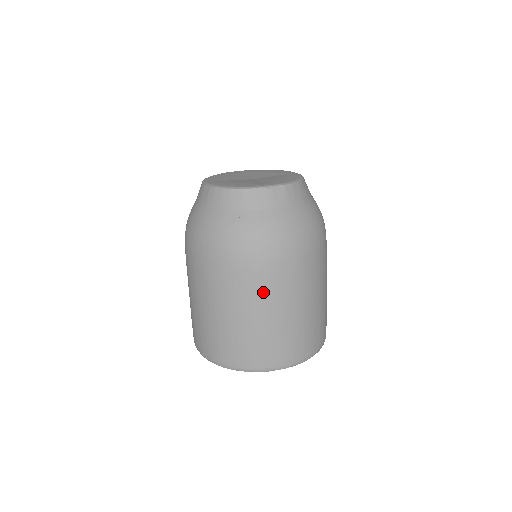
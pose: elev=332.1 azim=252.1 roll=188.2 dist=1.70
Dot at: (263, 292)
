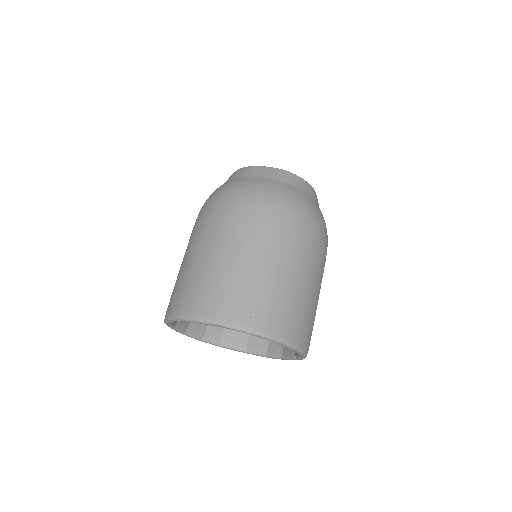
Dot at: (226, 233)
